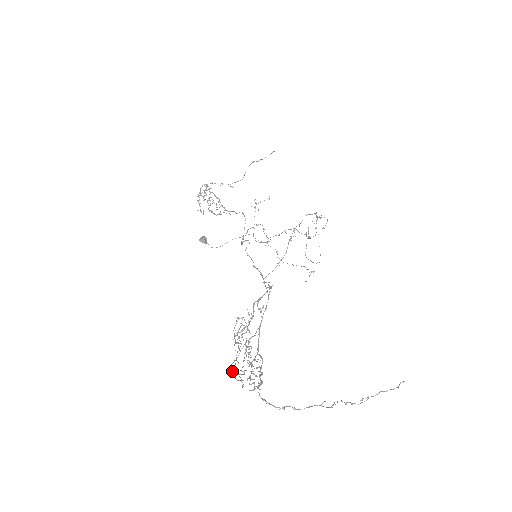
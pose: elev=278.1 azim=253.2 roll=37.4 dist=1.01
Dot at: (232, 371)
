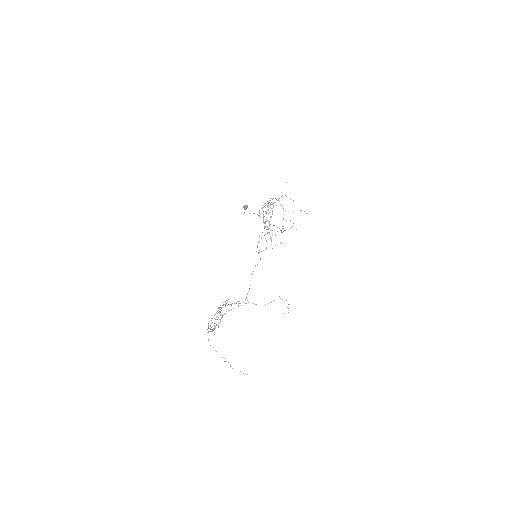
Dot at: occluded
